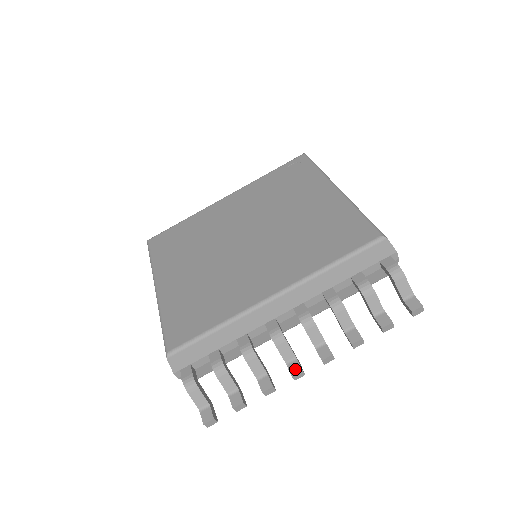
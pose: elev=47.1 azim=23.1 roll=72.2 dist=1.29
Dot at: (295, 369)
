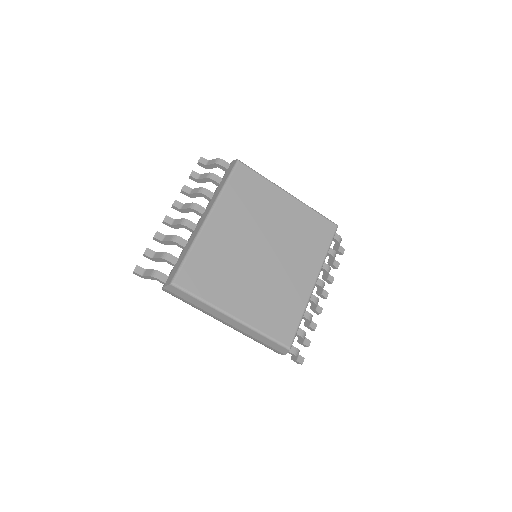
Dot at: (320, 310)
